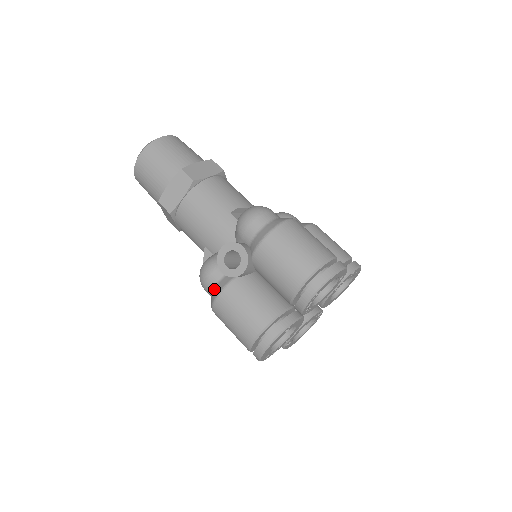
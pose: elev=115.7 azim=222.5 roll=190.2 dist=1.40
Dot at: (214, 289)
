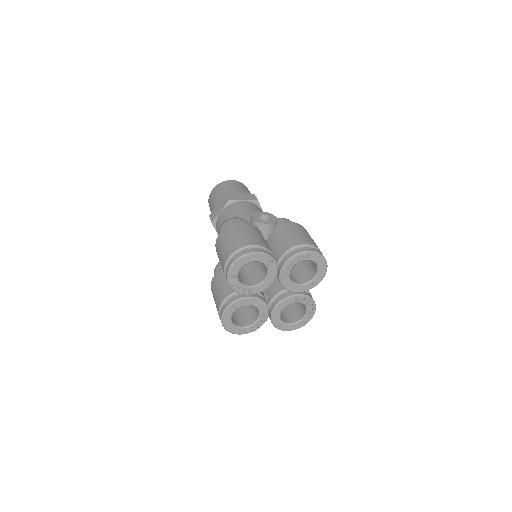
Dot at: occluded
